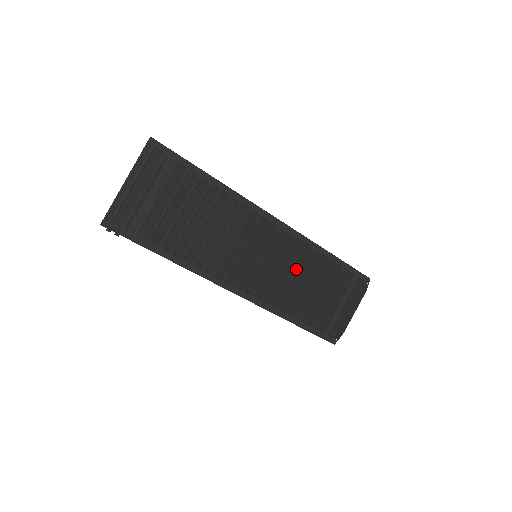
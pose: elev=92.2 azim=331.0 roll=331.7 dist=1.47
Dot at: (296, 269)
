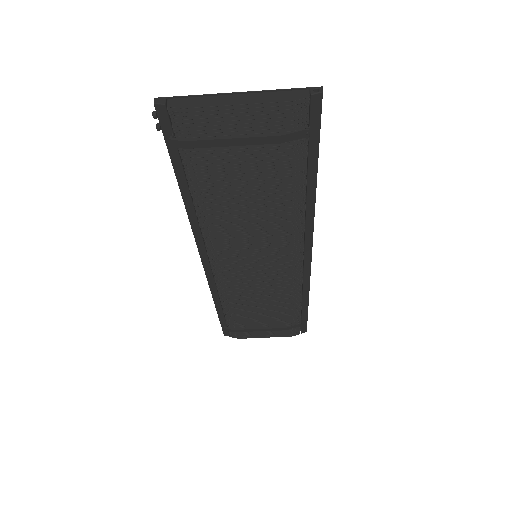
Dot at: (270, 290)
